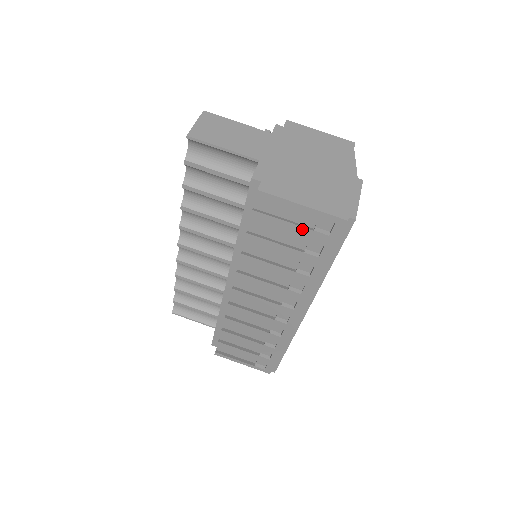
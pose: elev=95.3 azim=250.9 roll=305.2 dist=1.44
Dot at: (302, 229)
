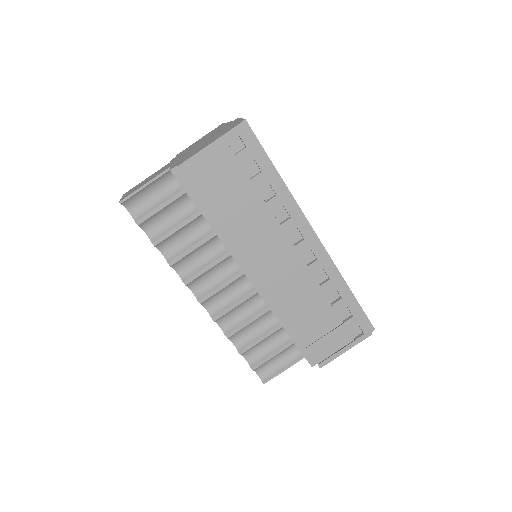
Dot at: (229, 163)
